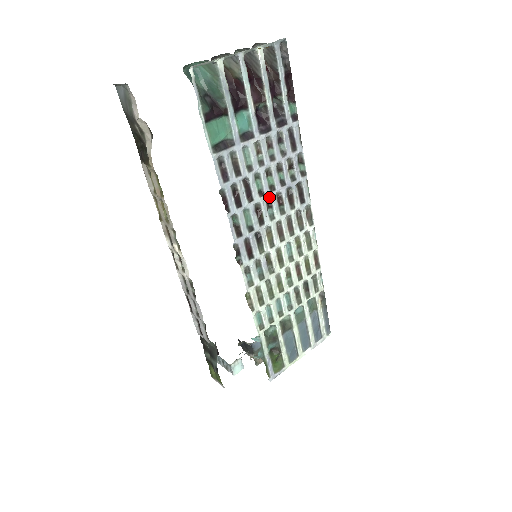
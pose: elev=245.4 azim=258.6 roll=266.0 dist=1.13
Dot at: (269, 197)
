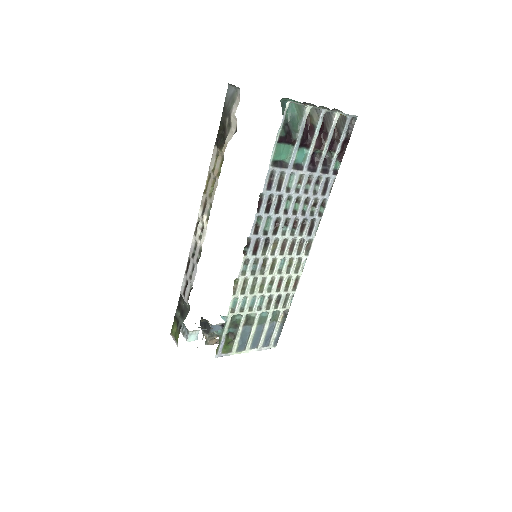
Dot at: (289, 218)
